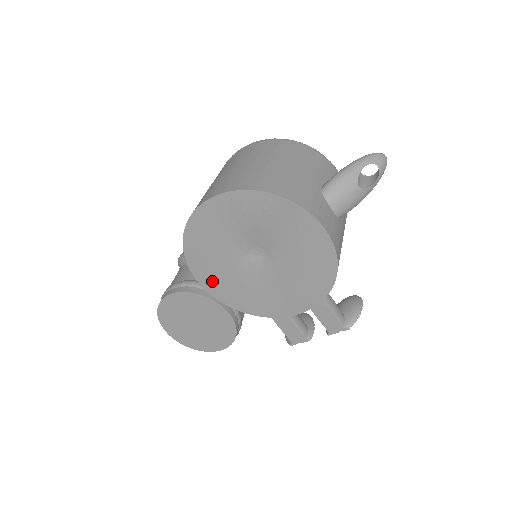
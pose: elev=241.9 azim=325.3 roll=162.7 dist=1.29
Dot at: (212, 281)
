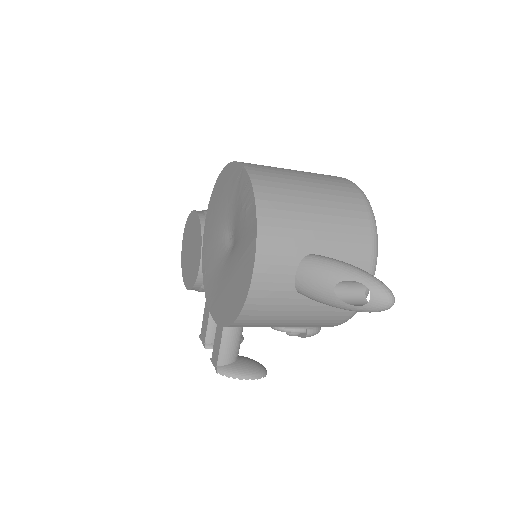
Dot at: (208, 229)
